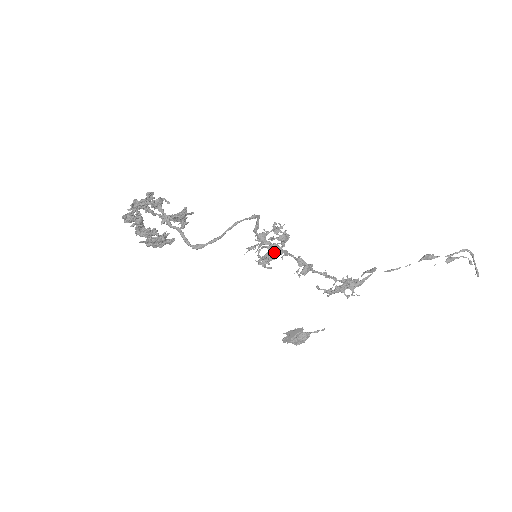
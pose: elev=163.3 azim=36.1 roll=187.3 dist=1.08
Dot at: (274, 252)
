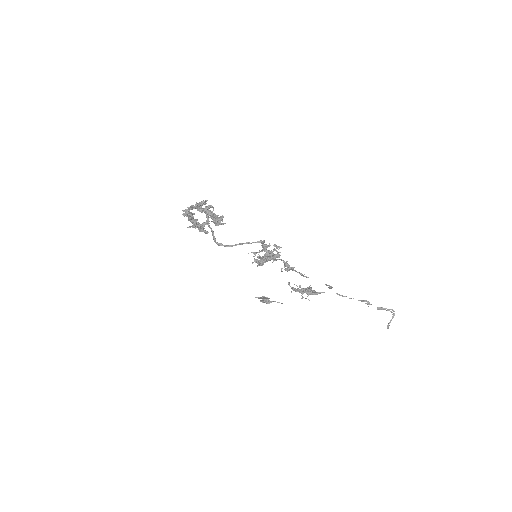
Dot at: occluded
